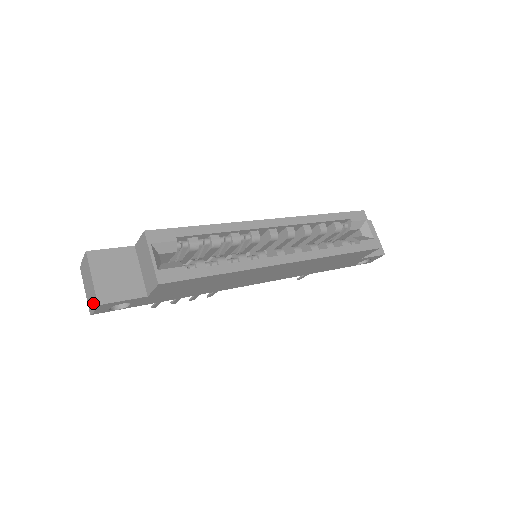
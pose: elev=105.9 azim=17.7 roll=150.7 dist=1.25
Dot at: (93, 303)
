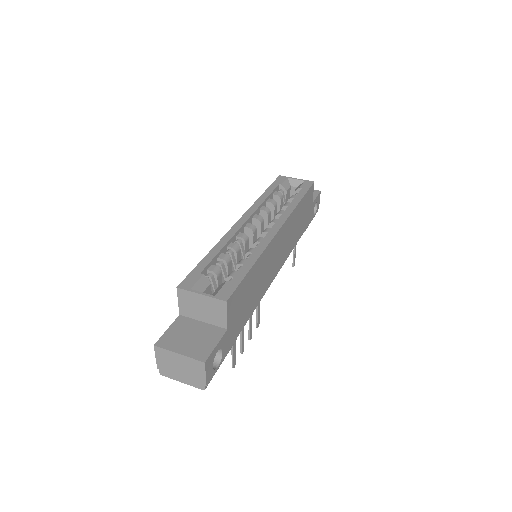
Dot at: (199, 372)
